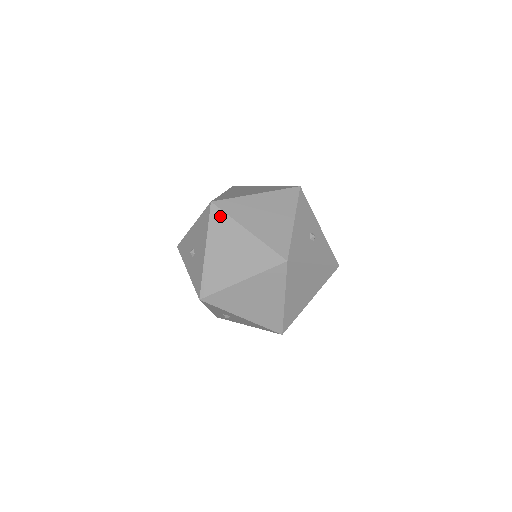
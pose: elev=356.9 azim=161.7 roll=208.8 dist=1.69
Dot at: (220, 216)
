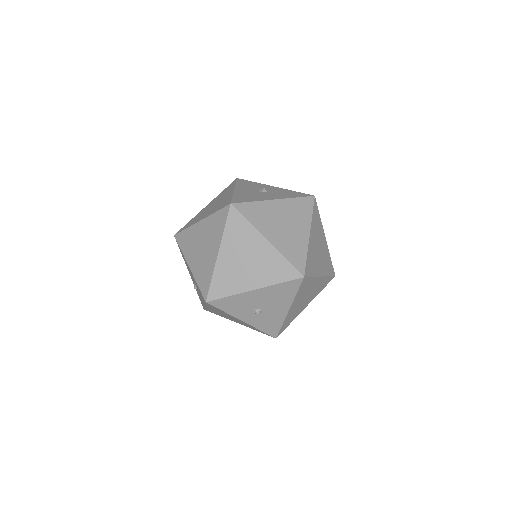
Dot at: (183, 235)
